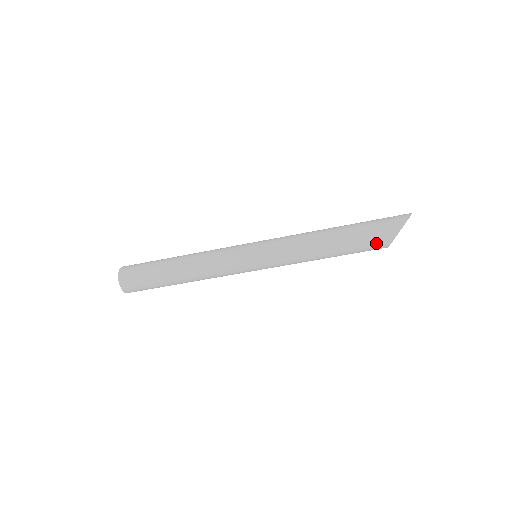
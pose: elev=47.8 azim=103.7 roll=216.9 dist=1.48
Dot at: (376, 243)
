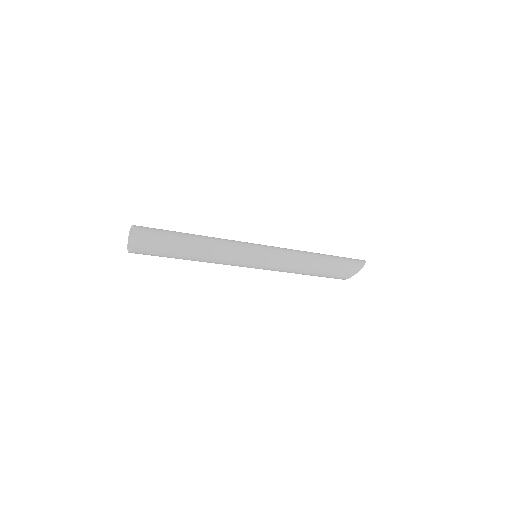
Dot at: (342, 275)
